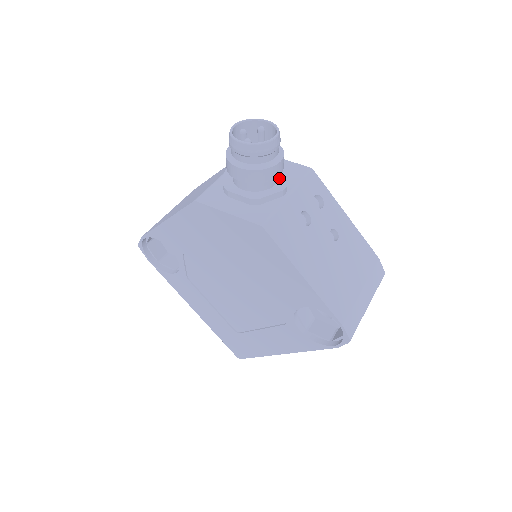
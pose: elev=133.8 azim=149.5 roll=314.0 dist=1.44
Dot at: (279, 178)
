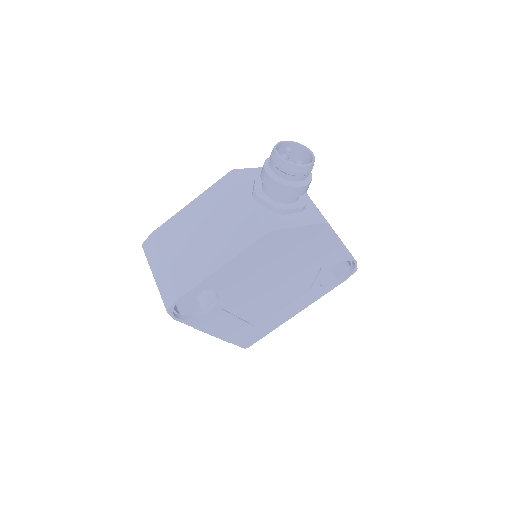
Dot at: occluded
